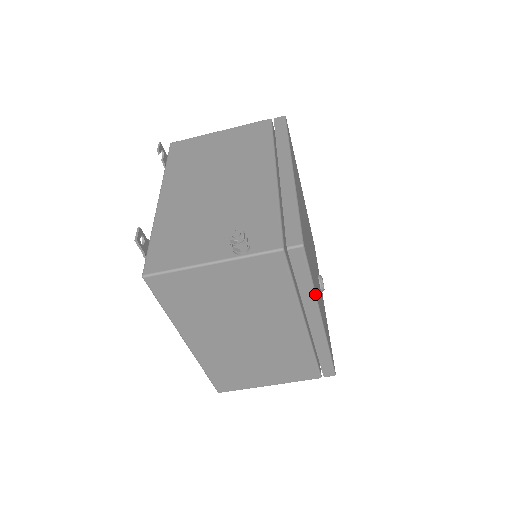
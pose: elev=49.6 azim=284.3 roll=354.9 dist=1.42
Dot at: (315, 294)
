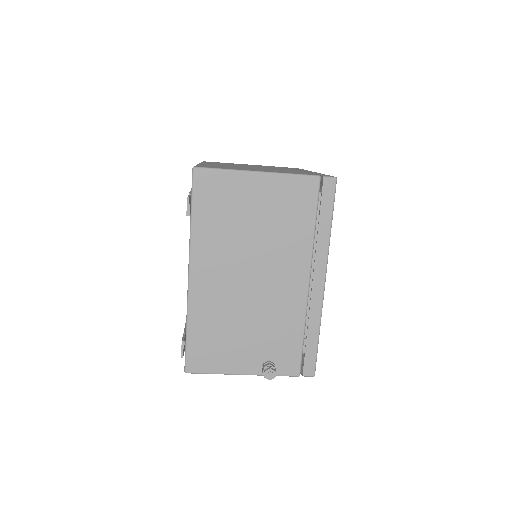
Dot at: occluded
